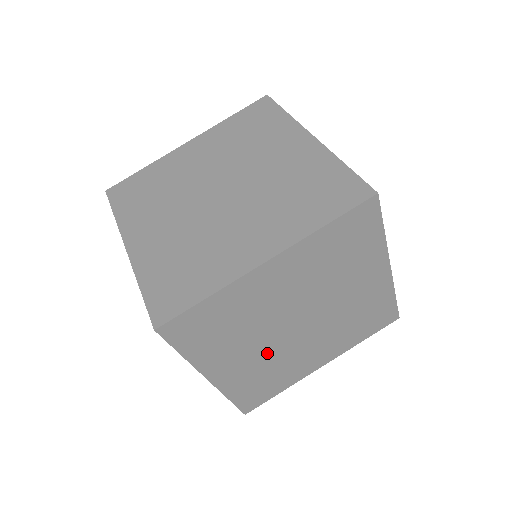
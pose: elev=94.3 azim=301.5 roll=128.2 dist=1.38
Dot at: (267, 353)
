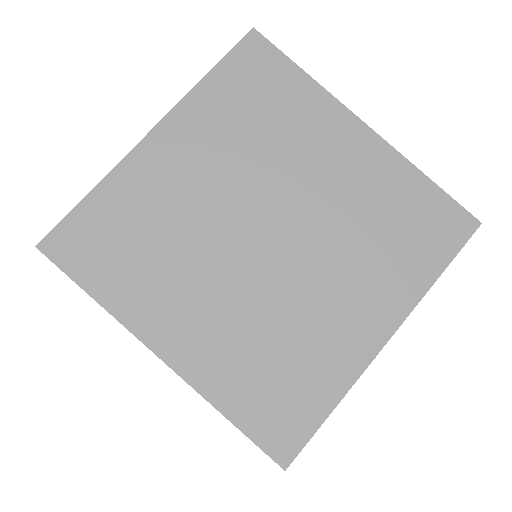
Dot at: occluded
